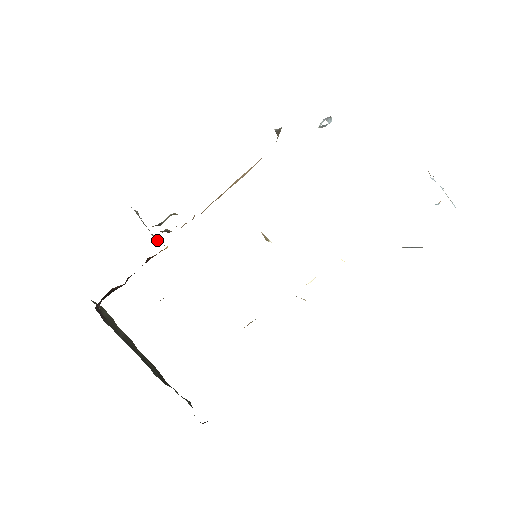
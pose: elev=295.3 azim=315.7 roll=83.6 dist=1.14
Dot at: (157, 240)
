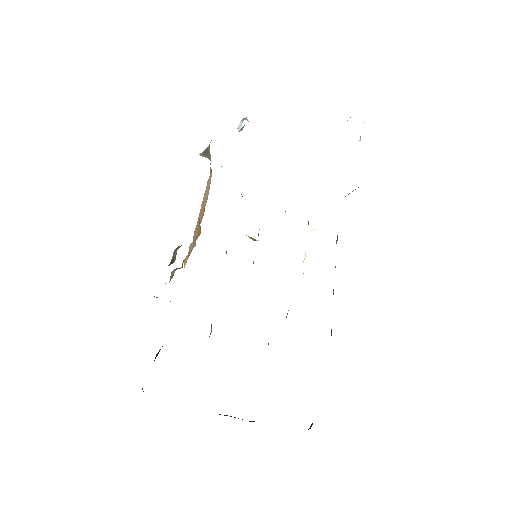
Dot at: occluded
